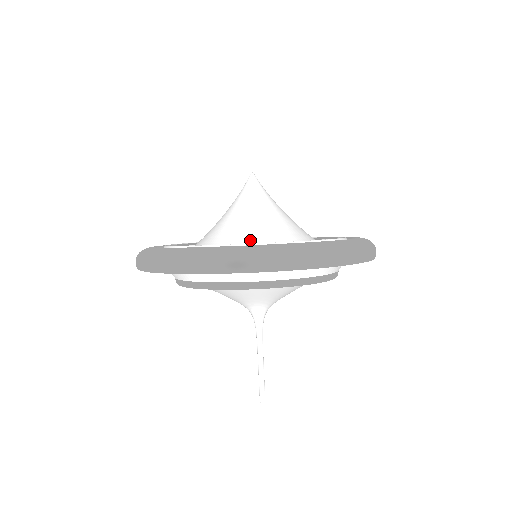
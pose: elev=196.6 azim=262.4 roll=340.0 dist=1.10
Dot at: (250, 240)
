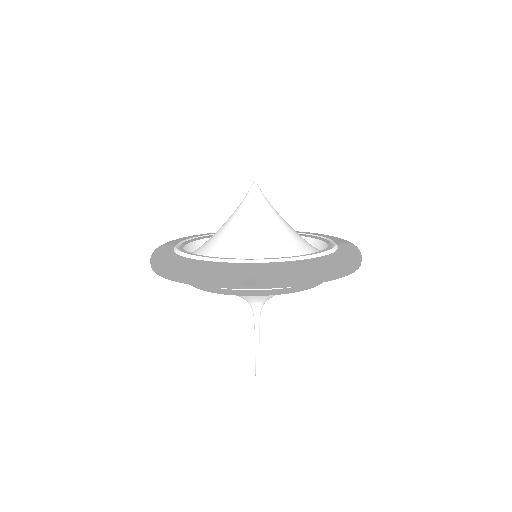
Dot at: (256, 250)
